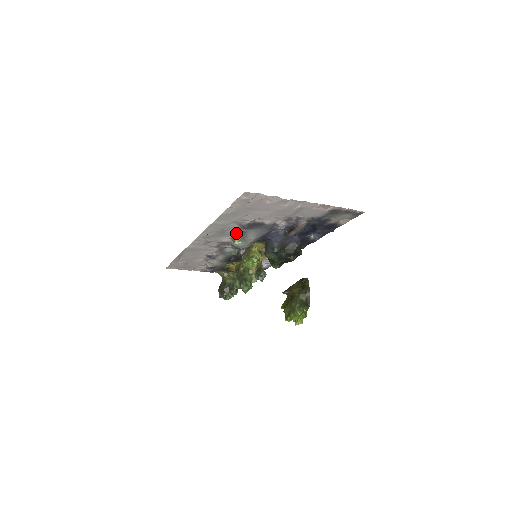
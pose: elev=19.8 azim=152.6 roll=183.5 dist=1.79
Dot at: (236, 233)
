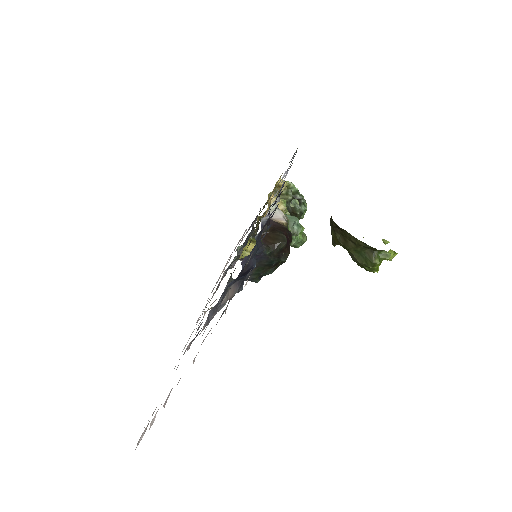
Dot at: (204, 314)
